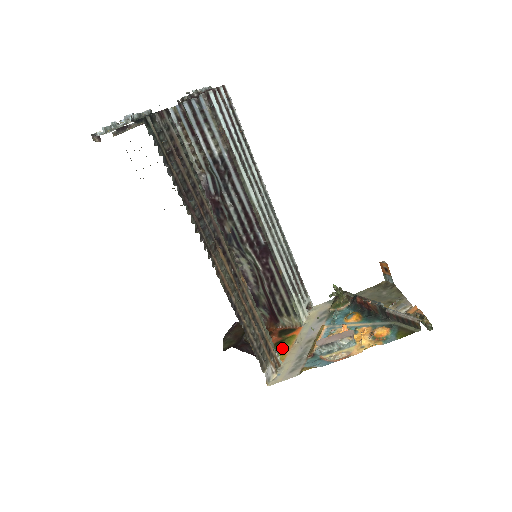
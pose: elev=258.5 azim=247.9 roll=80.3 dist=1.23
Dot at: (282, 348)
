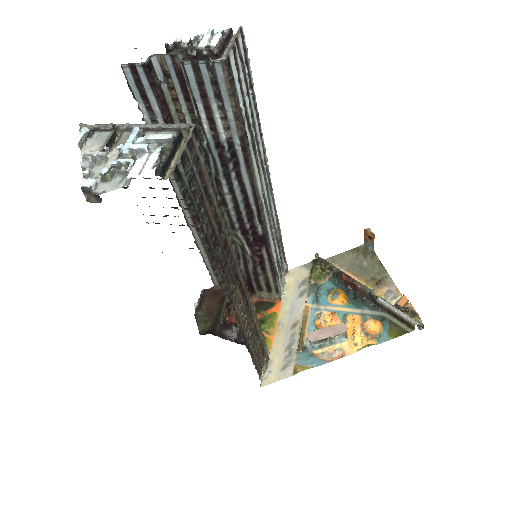
Dot at: (265, 332)
